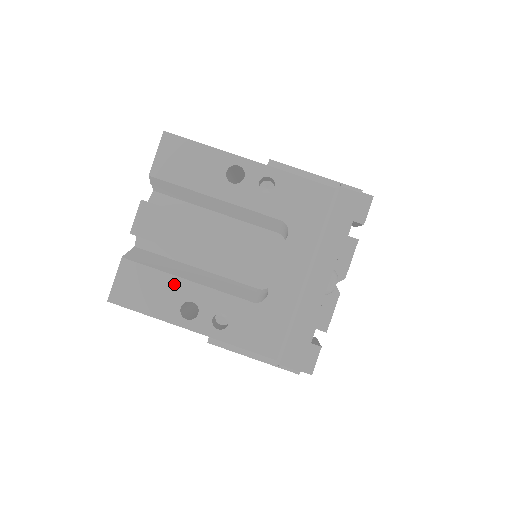
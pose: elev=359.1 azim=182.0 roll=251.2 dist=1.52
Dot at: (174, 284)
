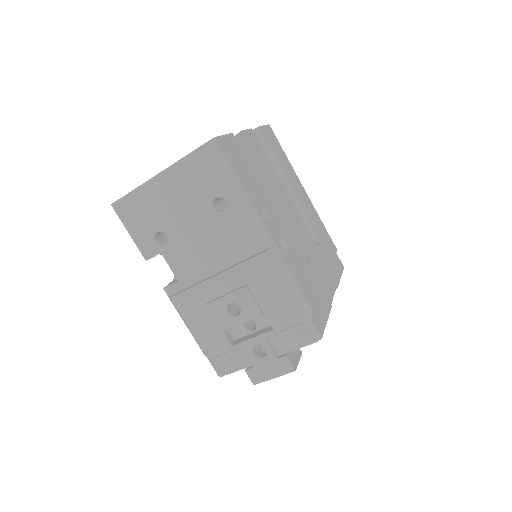
Dot at: (260, 188)
